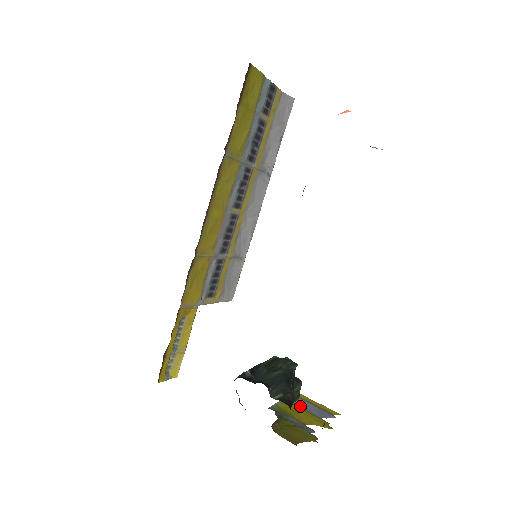
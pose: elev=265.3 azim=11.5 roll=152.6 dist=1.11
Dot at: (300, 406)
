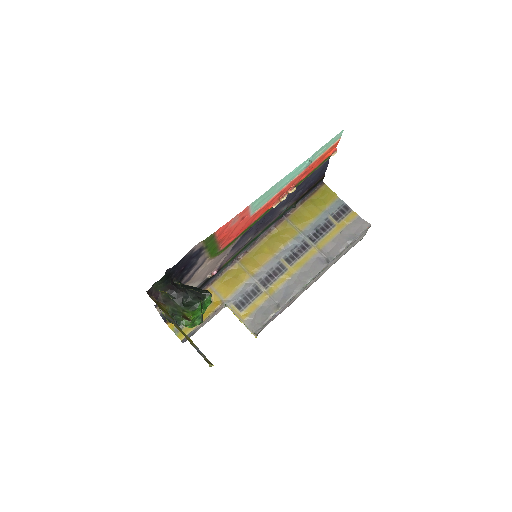
Dot at: occluded
